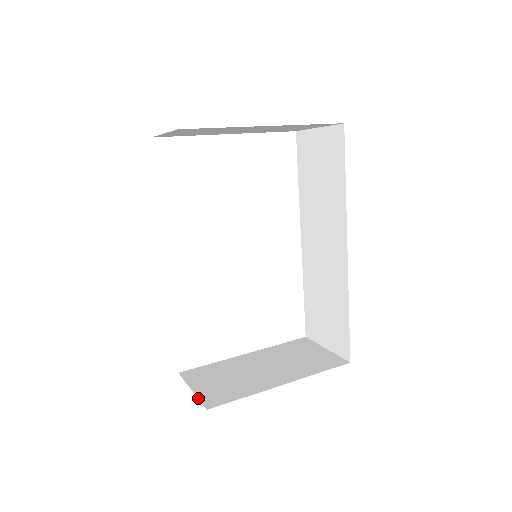
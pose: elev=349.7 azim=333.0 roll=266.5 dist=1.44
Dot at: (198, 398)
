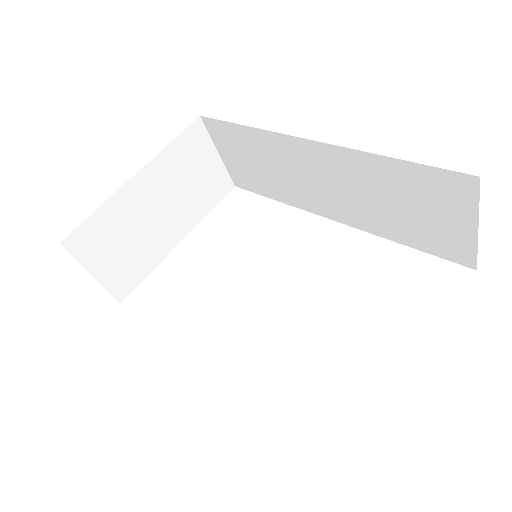
Dot at: occluded
